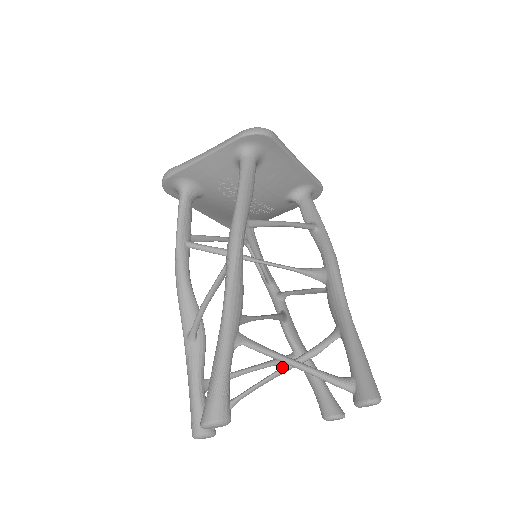
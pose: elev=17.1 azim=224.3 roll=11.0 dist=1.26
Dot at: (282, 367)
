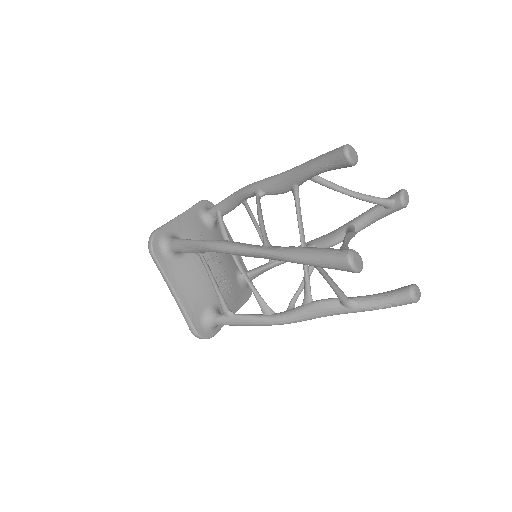
Dot at: occluded
